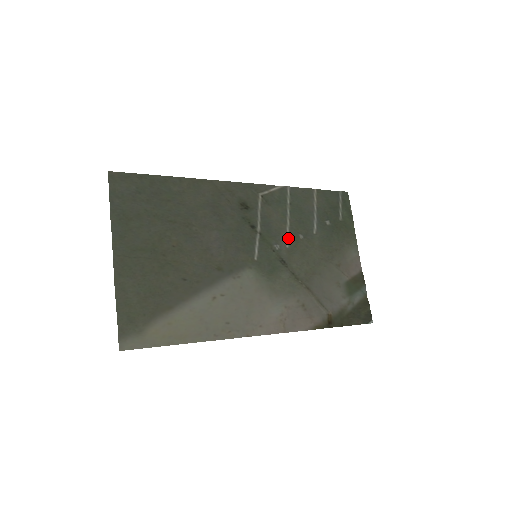
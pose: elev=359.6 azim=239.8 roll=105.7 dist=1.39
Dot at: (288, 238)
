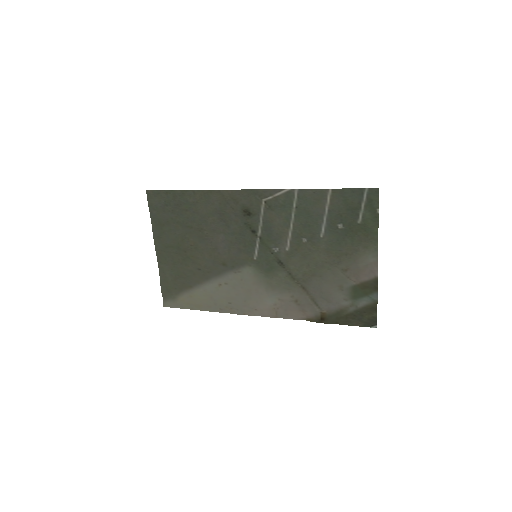
Dot at: (289, 241)
